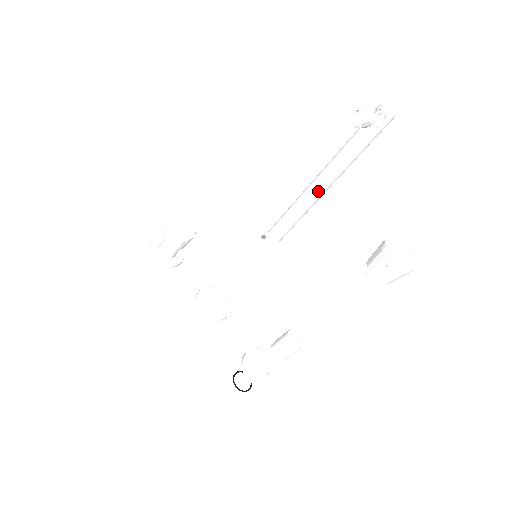
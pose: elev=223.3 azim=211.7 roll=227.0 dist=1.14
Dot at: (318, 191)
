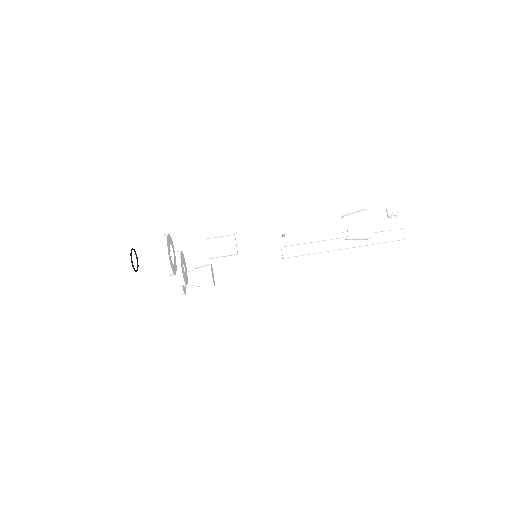
Dot at: (337, 239)
